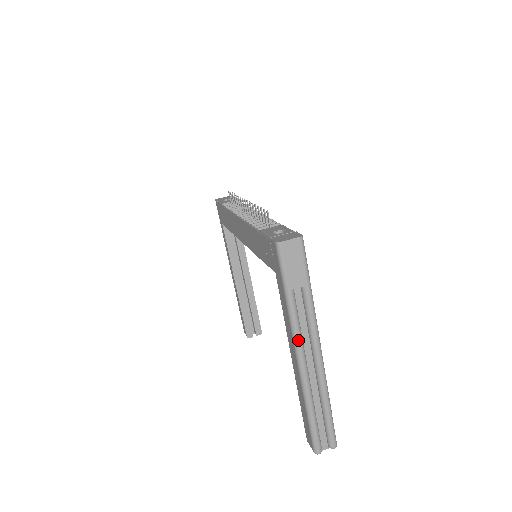
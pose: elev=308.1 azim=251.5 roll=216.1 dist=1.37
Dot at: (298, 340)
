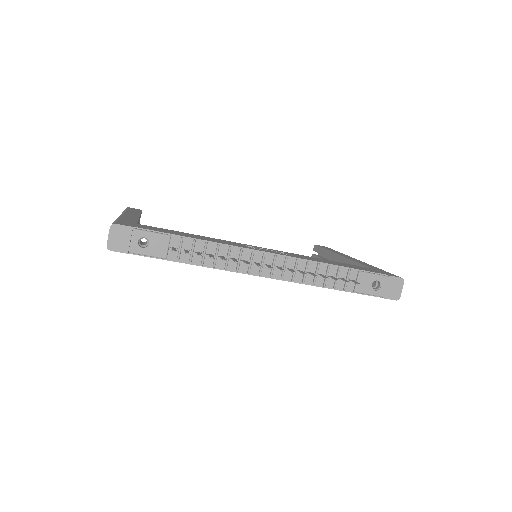
Dot at: occluded
